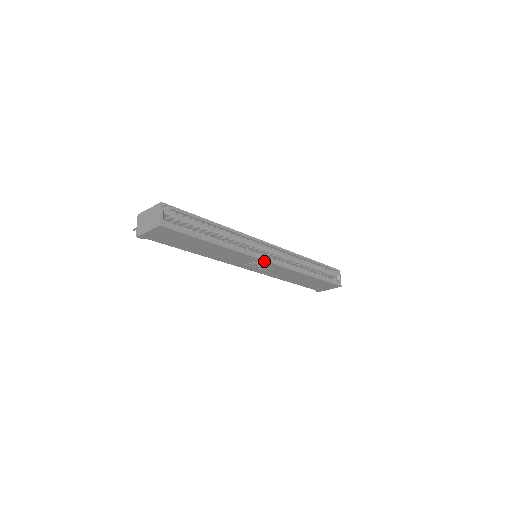
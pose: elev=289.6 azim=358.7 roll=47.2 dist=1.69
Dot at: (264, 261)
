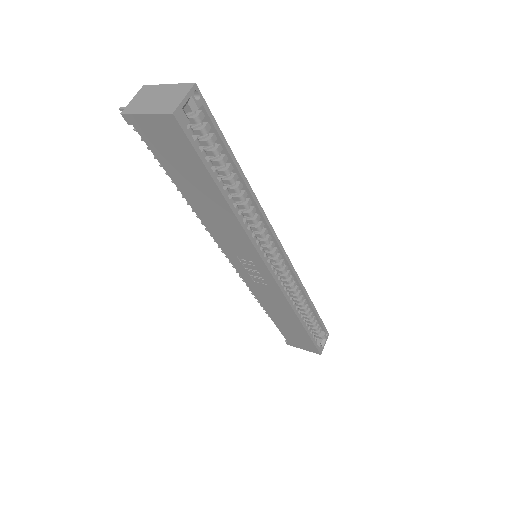
Dot at: (266, 268)
